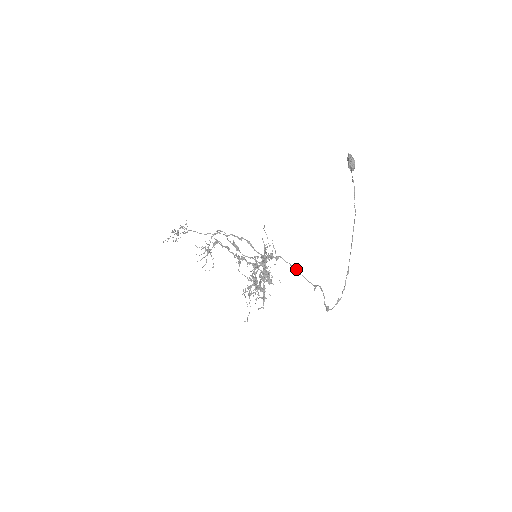
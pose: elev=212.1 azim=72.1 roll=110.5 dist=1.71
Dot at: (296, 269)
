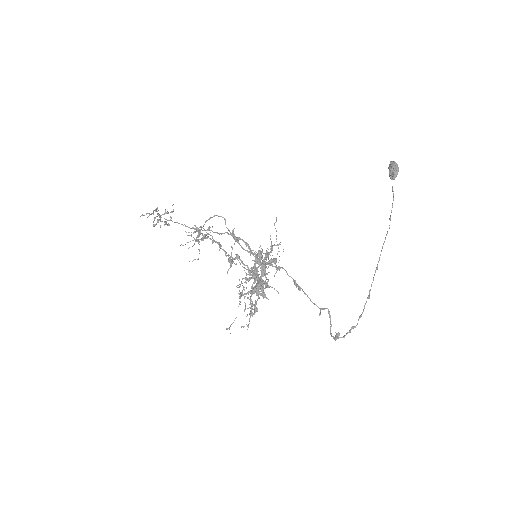
Dot at: occluded
